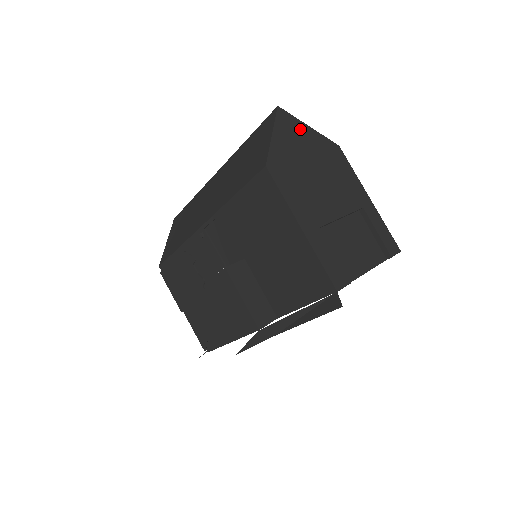
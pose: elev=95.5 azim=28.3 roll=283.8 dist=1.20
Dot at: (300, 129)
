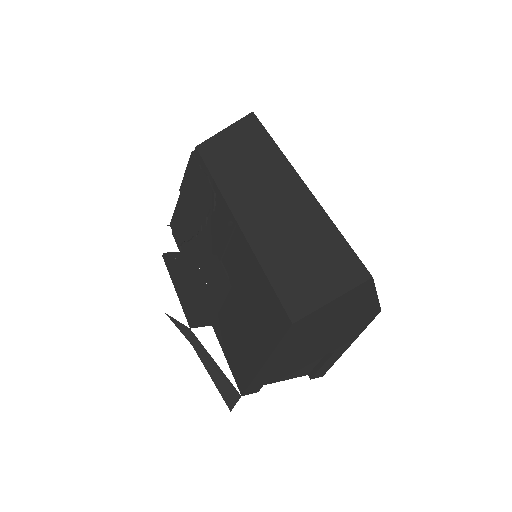
Dot at: (365, 297)
